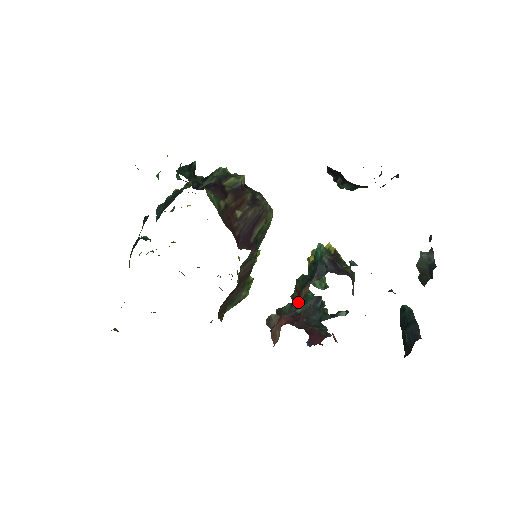
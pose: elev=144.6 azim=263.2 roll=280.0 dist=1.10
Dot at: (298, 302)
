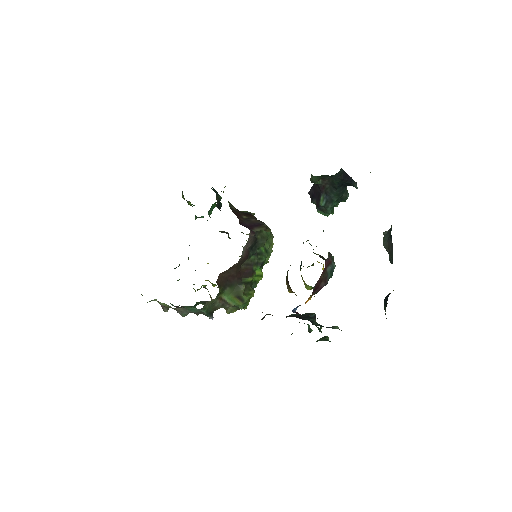
Dot at: occluded
